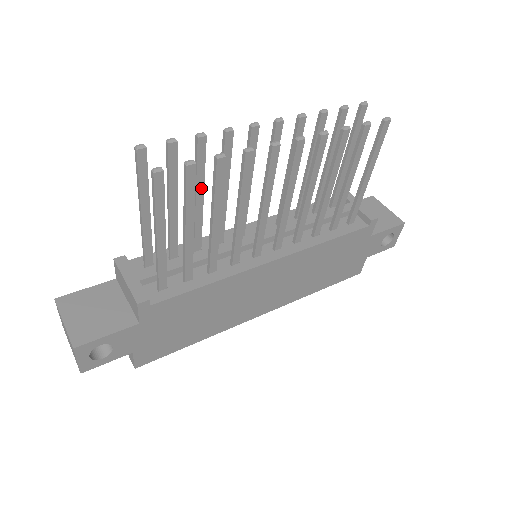
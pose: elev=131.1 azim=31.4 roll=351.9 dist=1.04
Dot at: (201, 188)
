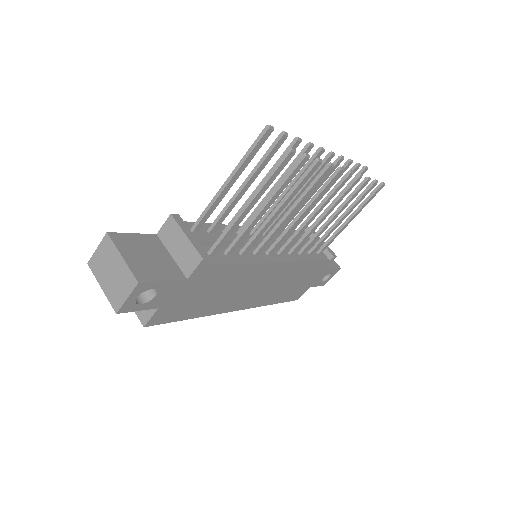
Dot at: occluded
